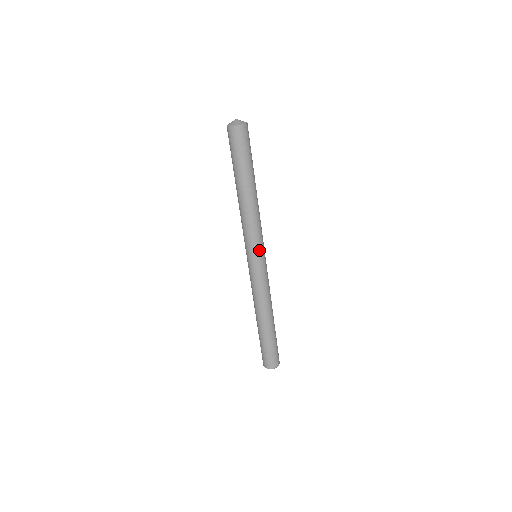
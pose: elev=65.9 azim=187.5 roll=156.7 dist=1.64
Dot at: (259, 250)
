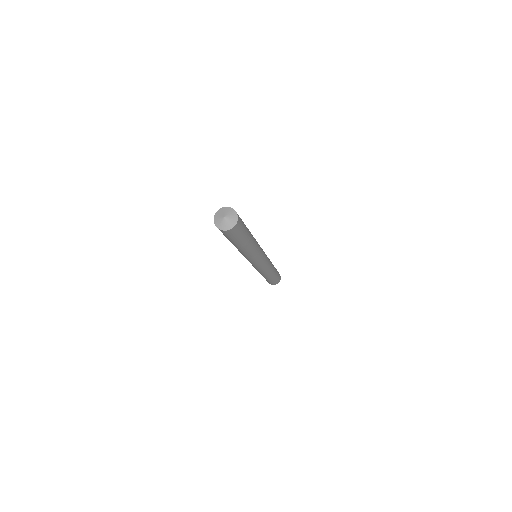
Dot at: (263, 256)
